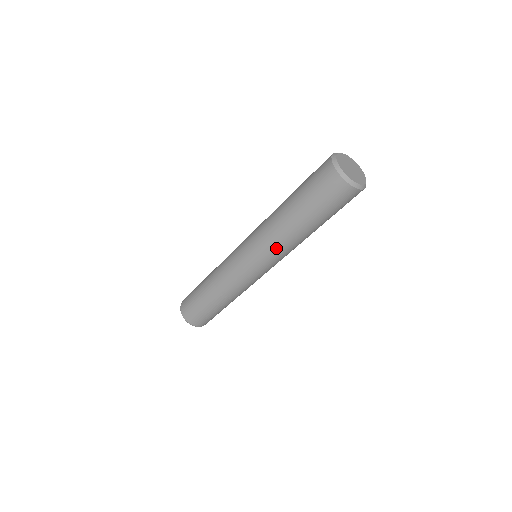
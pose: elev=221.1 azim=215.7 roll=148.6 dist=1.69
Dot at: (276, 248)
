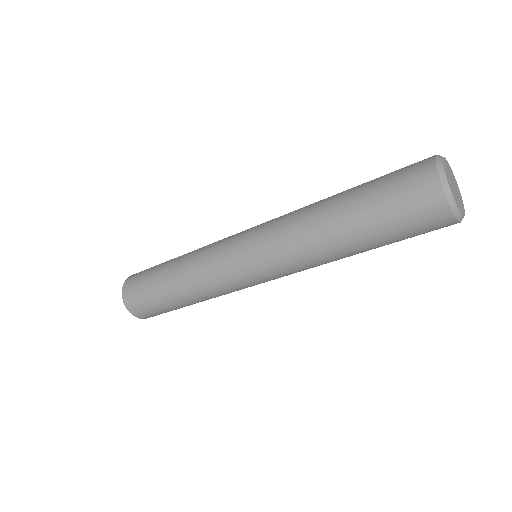
Dot at: (303, 267)
